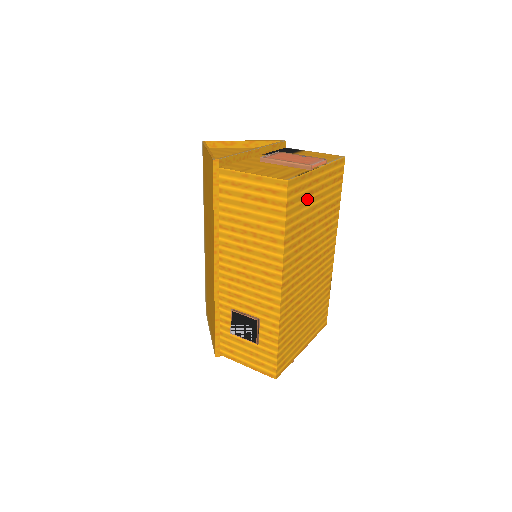
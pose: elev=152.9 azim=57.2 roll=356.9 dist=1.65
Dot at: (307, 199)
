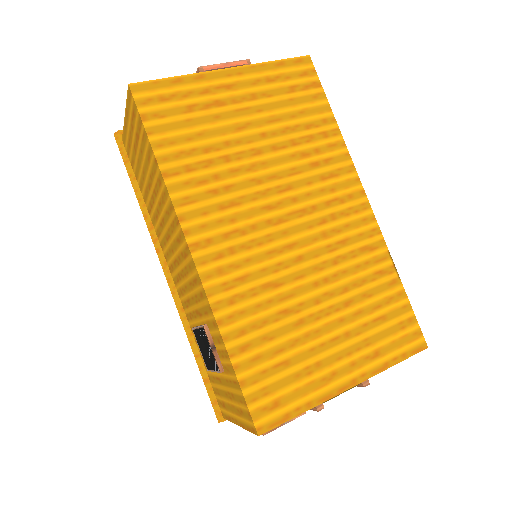
Dot at: (209, 113)
